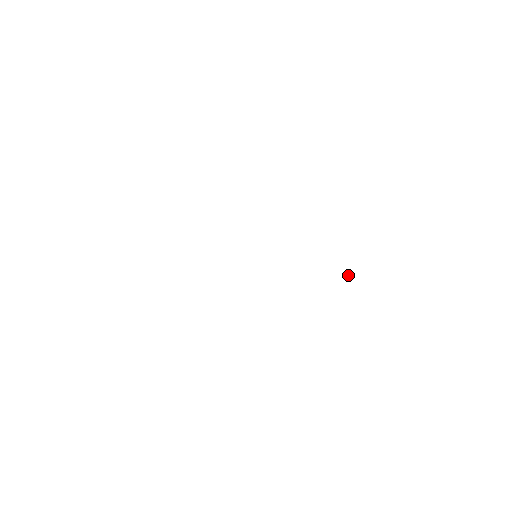
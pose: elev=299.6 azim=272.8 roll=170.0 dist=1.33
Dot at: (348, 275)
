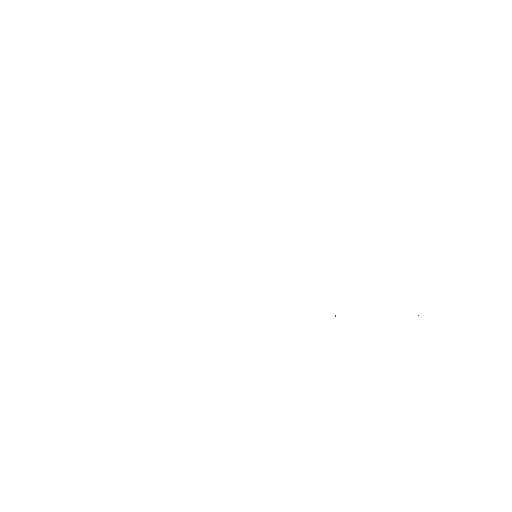
Dot at: occluded
